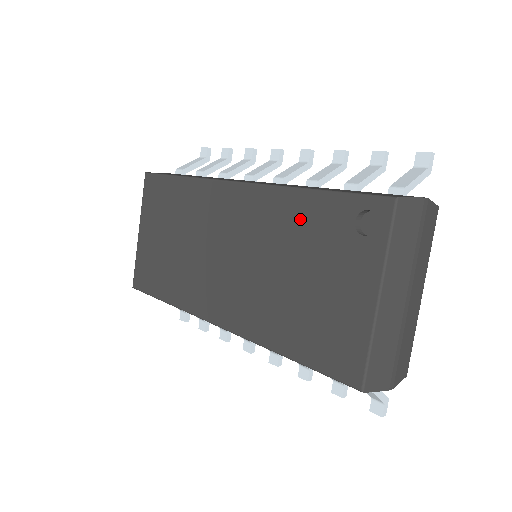
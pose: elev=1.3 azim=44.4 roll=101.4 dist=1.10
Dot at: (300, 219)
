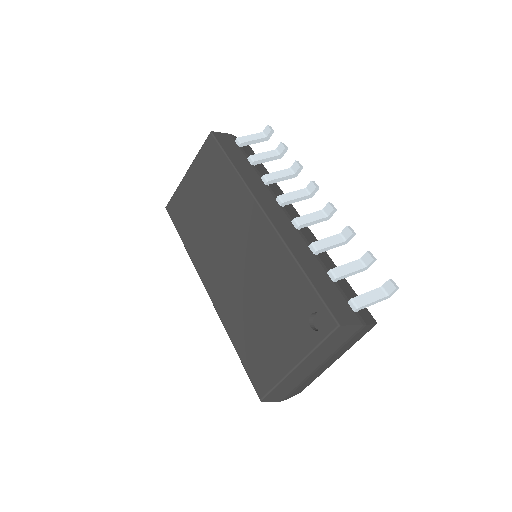
Dot at: (285, 280)
